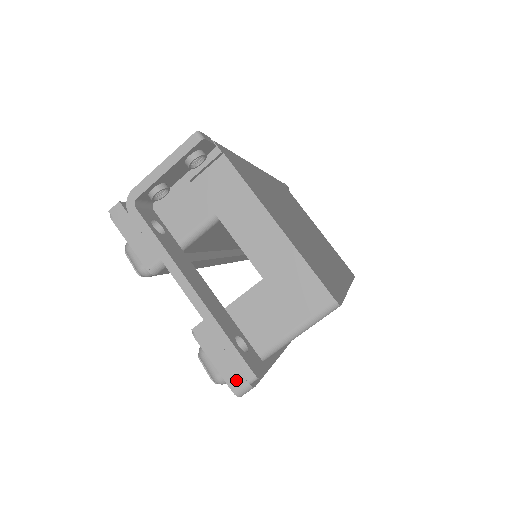
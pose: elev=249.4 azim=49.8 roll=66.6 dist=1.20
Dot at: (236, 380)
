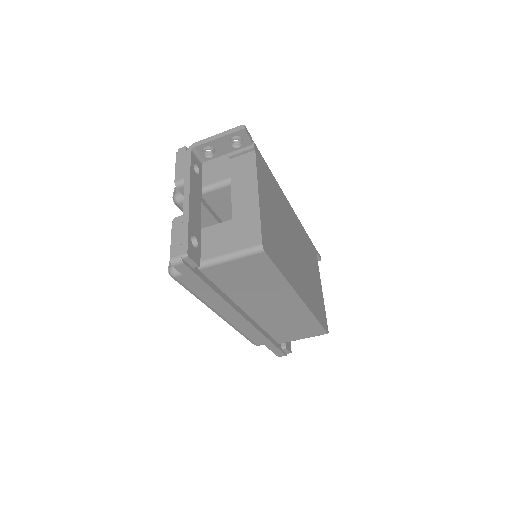
Dot at: (176, 252)
